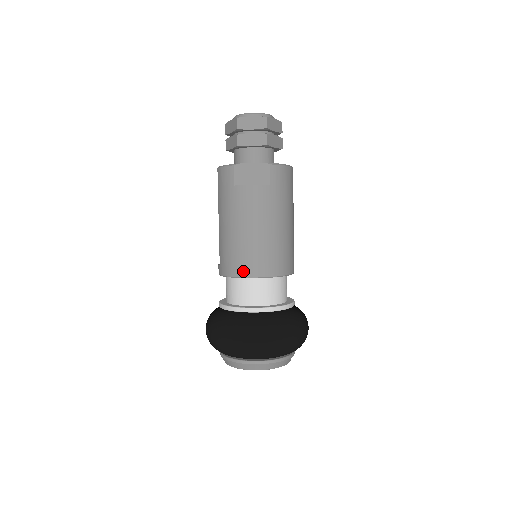
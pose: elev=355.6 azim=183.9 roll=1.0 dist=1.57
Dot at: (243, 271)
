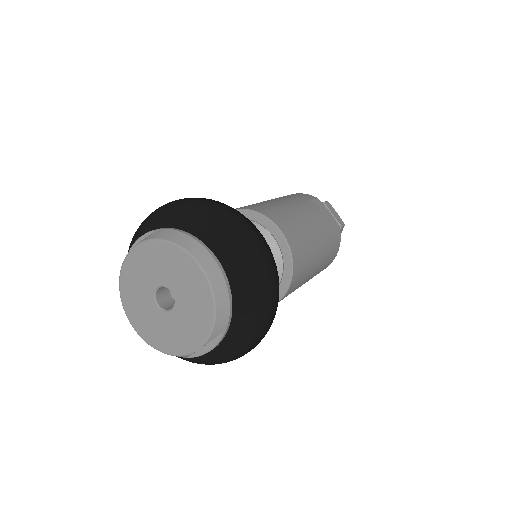
Dot at: (276, 220)
